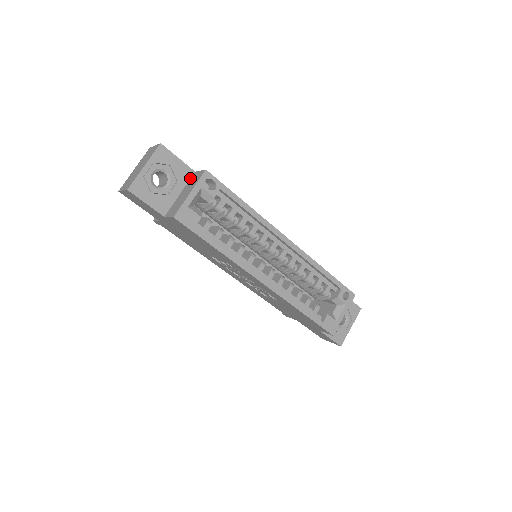
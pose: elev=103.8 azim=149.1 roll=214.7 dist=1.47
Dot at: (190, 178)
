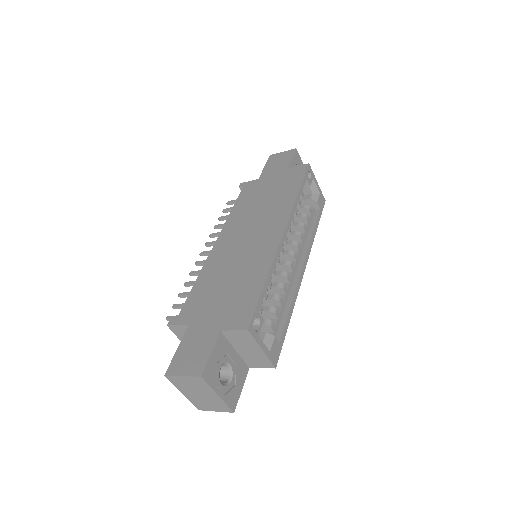
Dot at: (224, 338)
